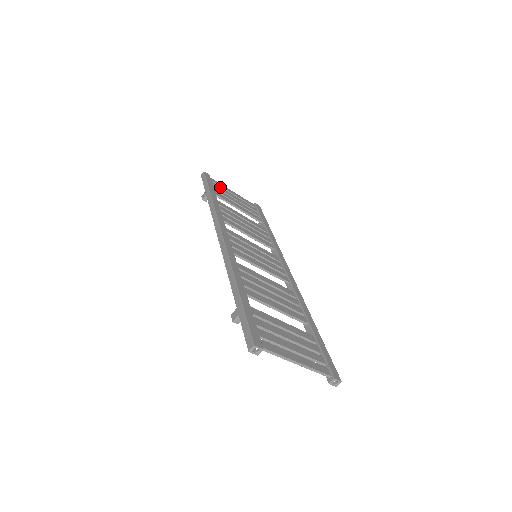
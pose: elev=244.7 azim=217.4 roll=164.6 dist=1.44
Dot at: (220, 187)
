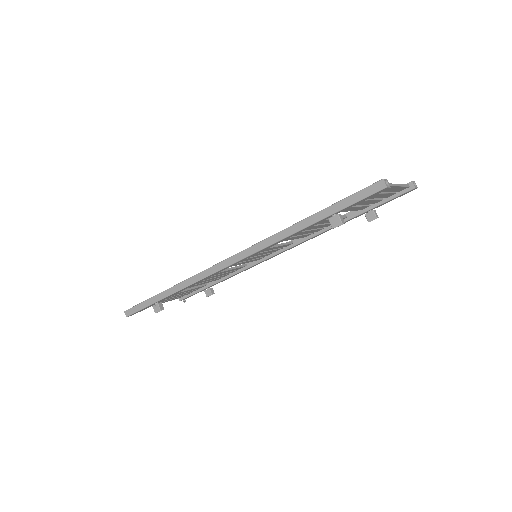
Dot at: occluded
